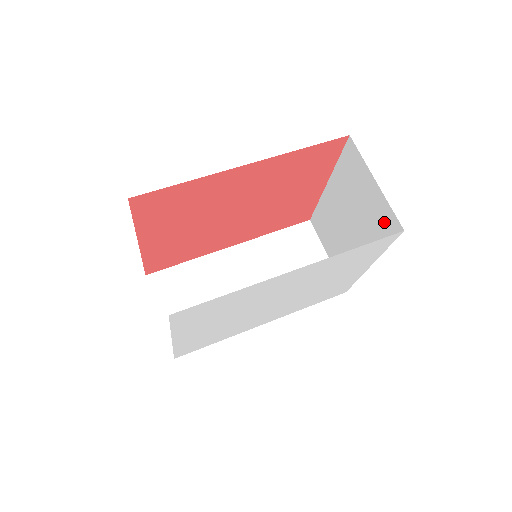
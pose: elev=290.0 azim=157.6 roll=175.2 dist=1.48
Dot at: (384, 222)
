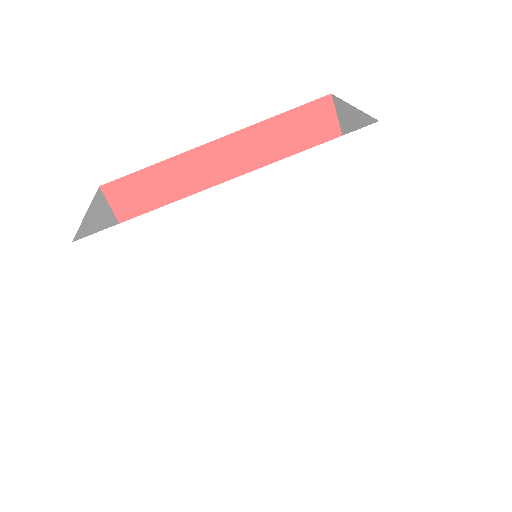
Dot at: occluded
